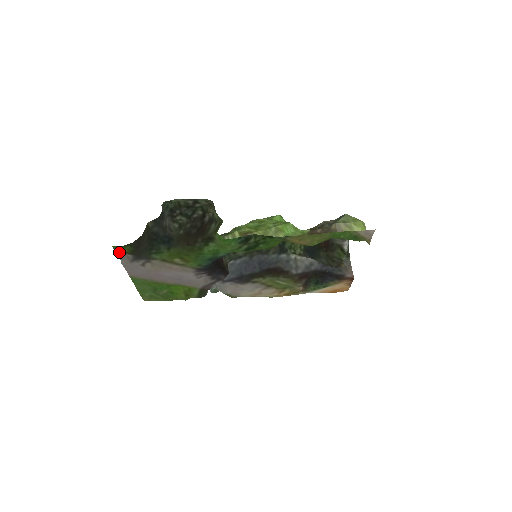
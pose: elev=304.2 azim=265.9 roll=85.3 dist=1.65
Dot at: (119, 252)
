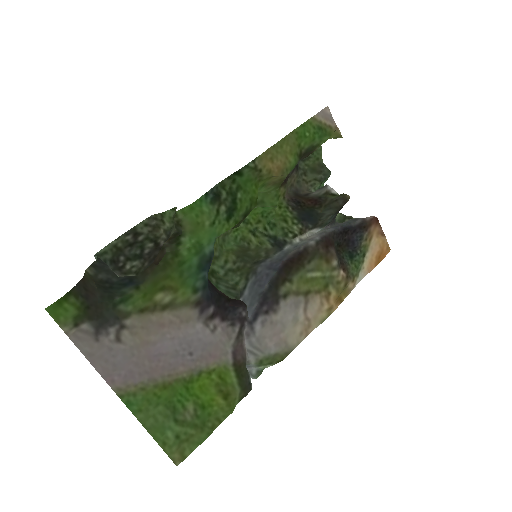
Dot at: (65, 324)
